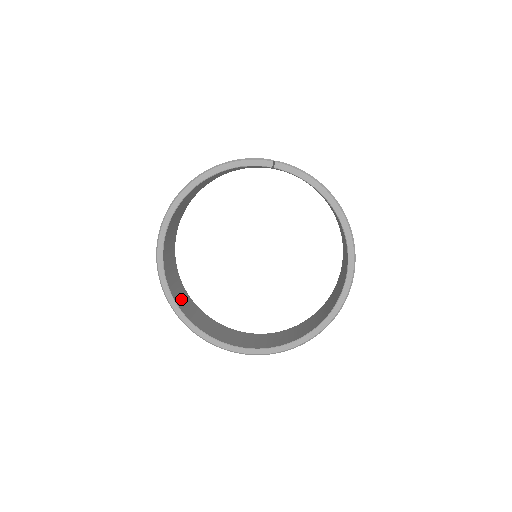
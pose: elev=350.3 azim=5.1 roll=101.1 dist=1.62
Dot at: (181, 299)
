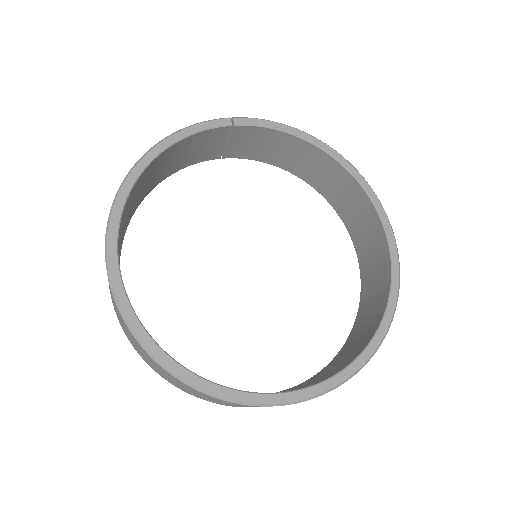
Dot at: occluded
